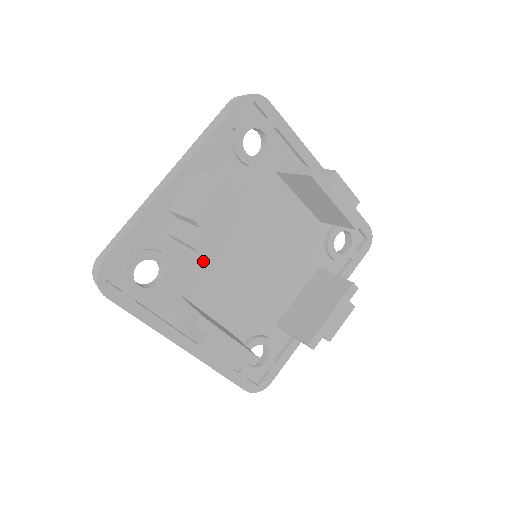
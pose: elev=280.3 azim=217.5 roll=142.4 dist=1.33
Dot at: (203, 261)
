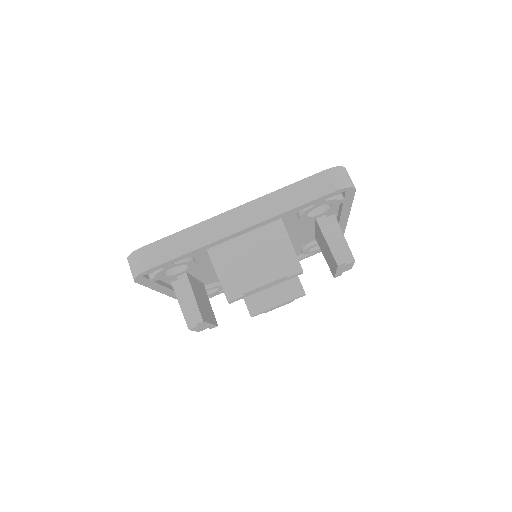
Dot at: occluded
